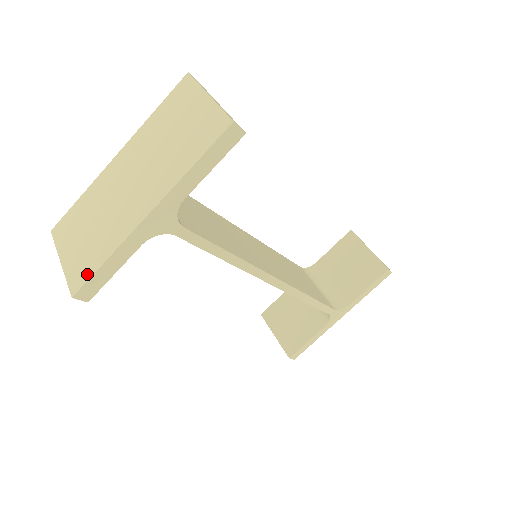
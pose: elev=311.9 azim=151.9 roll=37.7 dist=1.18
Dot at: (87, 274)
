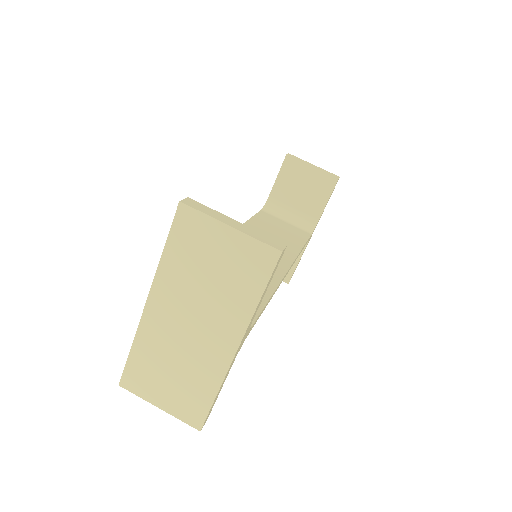
Dot at: (202, 411)
